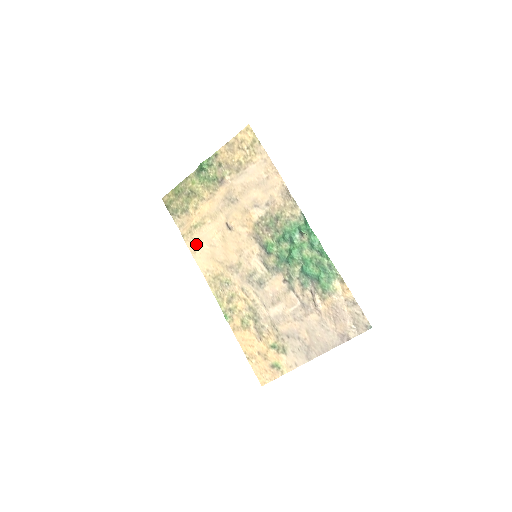
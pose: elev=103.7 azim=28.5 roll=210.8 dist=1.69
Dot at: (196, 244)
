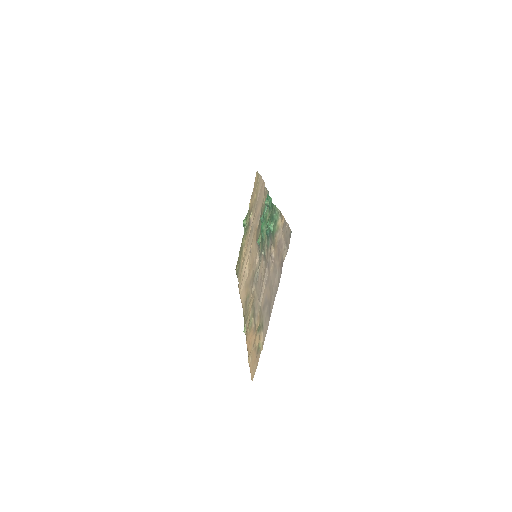
Dot at: (241, 284)
